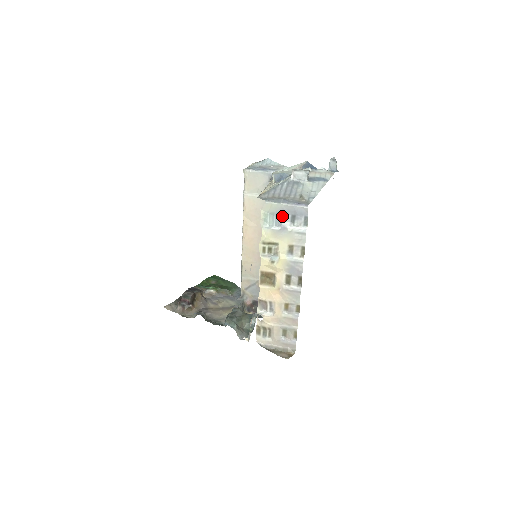
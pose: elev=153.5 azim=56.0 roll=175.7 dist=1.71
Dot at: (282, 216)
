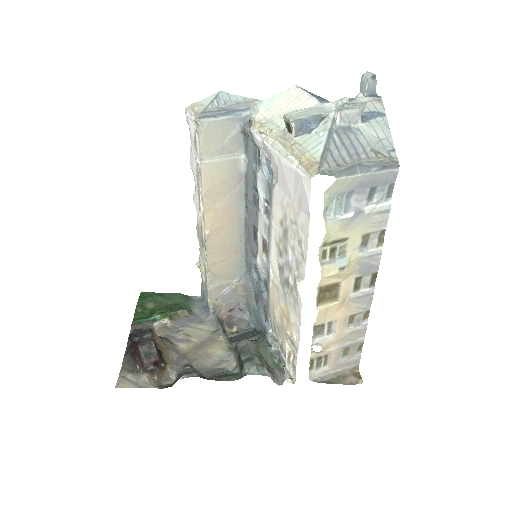
Dot at: (357, 194)
